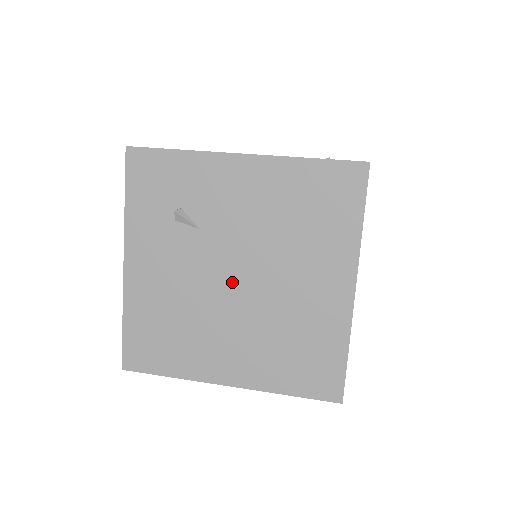
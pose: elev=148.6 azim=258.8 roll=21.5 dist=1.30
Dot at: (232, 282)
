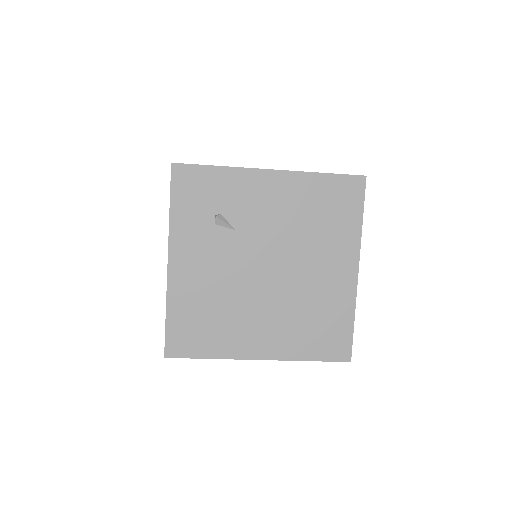
Dot at: (263, 273)
